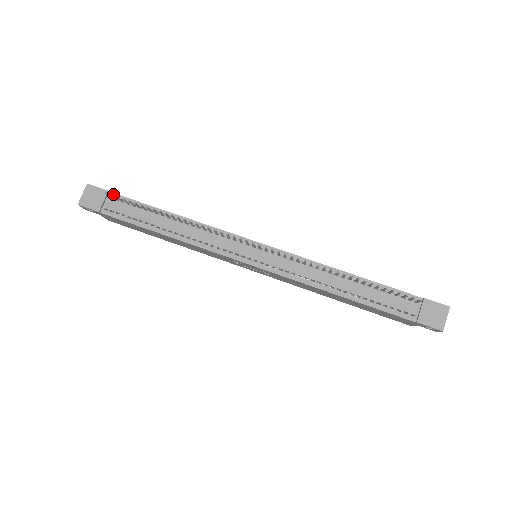
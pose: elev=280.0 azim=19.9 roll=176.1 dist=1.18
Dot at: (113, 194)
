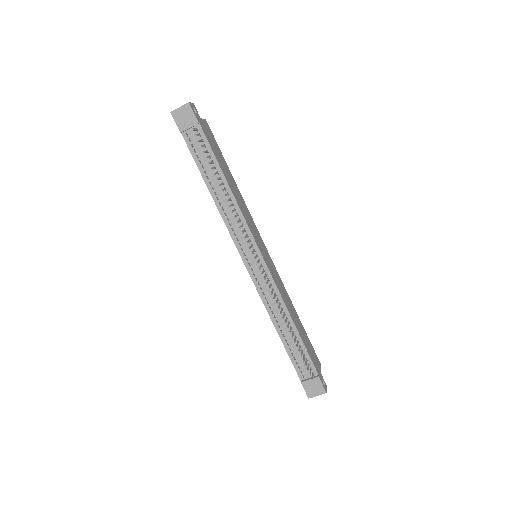
Dot at: (201, 128)
